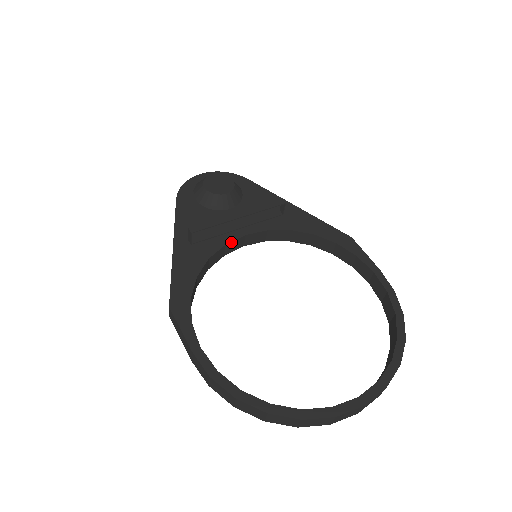
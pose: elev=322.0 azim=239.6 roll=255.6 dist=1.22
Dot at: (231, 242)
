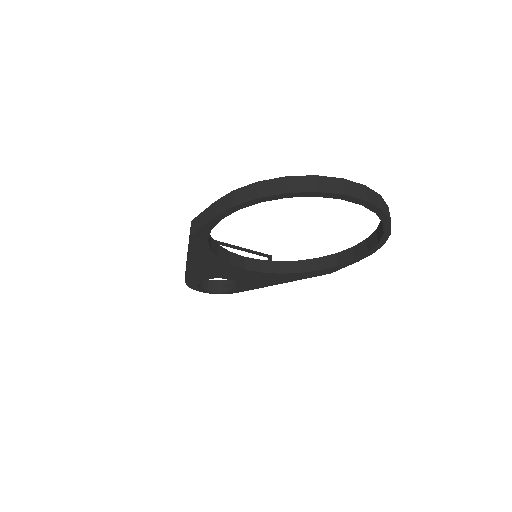
Dot at: (234, 254)
